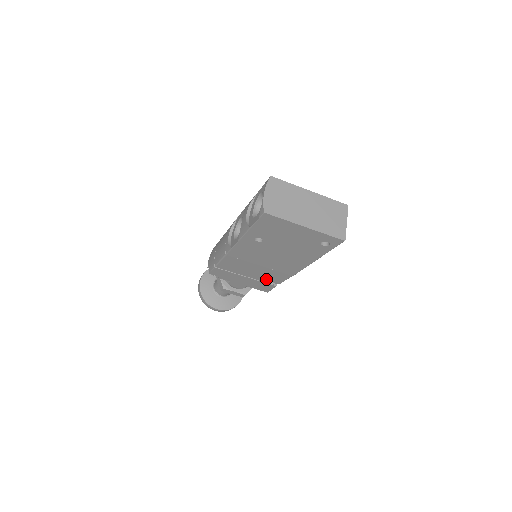
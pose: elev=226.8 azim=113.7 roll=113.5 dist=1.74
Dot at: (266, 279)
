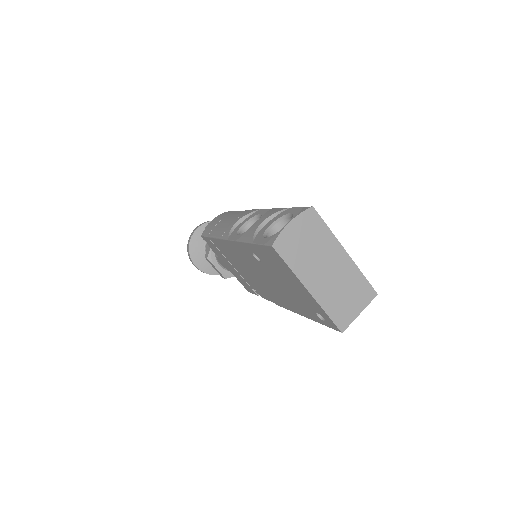
Dot at: (251, 284)
